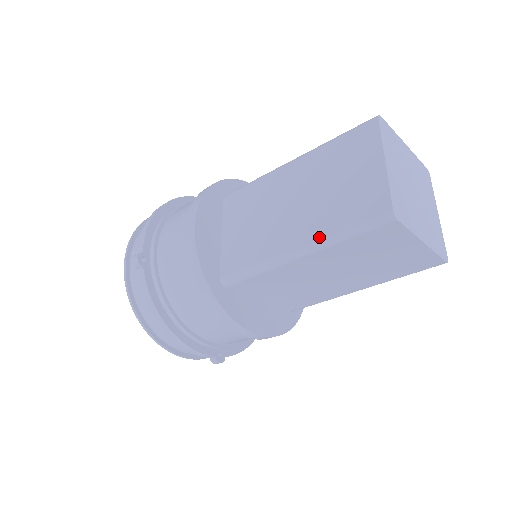
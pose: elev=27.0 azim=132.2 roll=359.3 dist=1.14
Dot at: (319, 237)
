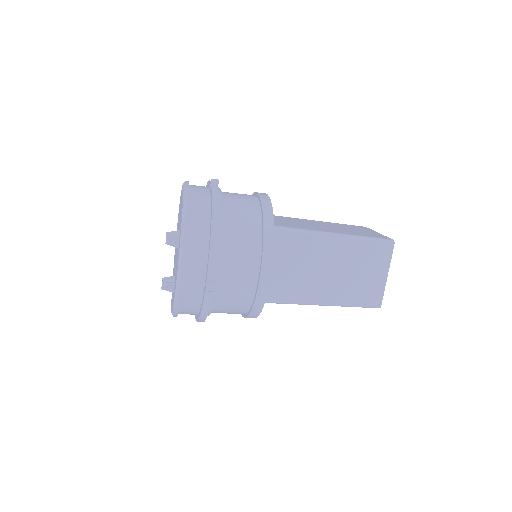
Dot at: (351, 234)
